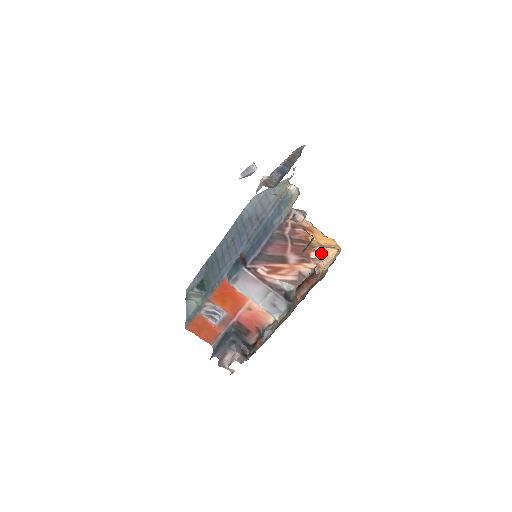
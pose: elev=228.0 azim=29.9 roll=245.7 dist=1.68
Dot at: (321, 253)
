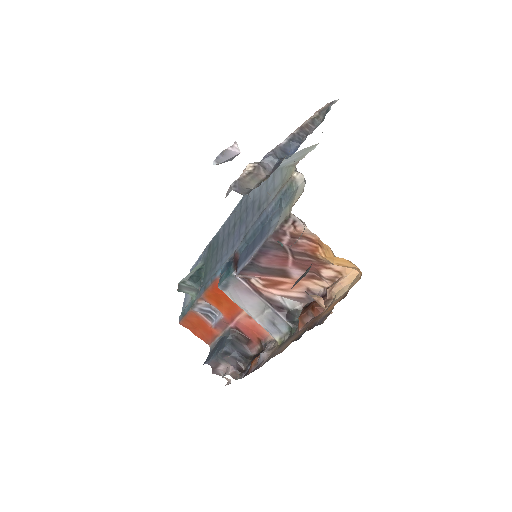
Dot at: (336, 271)
